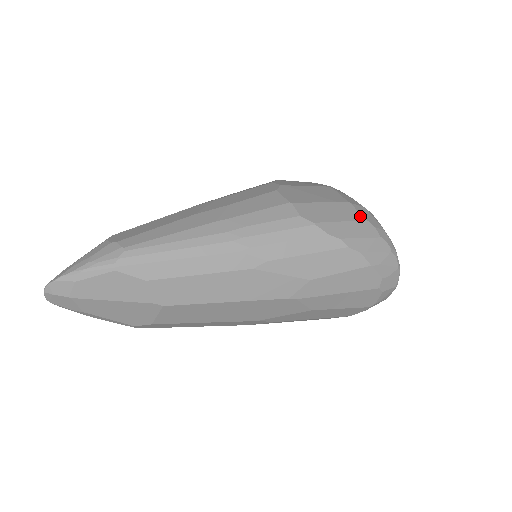
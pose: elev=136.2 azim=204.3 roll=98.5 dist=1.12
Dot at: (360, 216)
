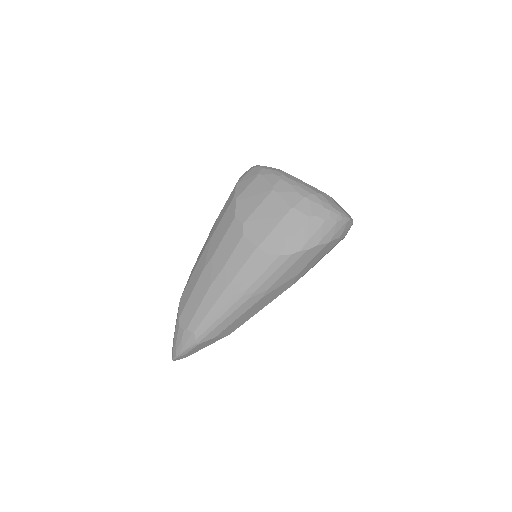
Dot at: (304, 217)
